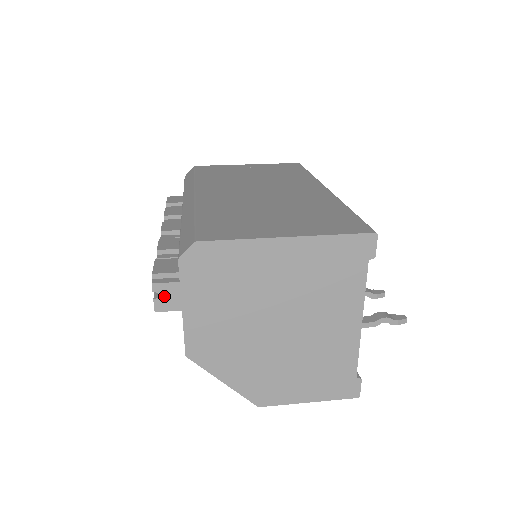
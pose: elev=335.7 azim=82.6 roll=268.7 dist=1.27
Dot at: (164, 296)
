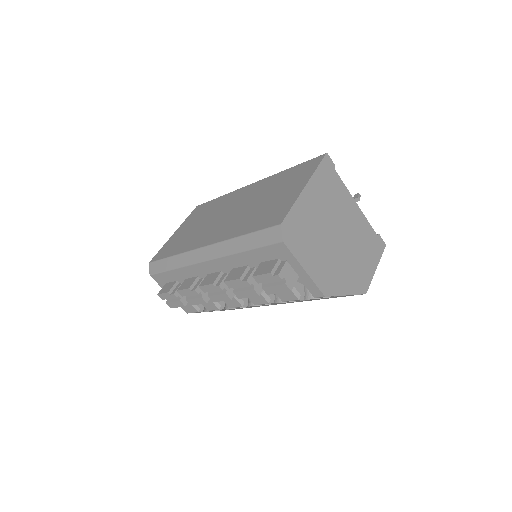
Dot at: (287, 277)
